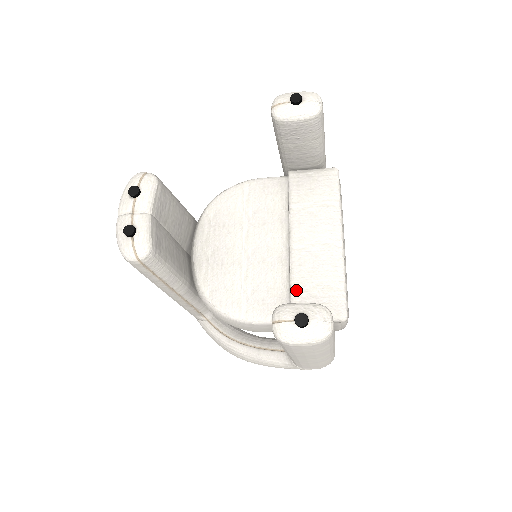
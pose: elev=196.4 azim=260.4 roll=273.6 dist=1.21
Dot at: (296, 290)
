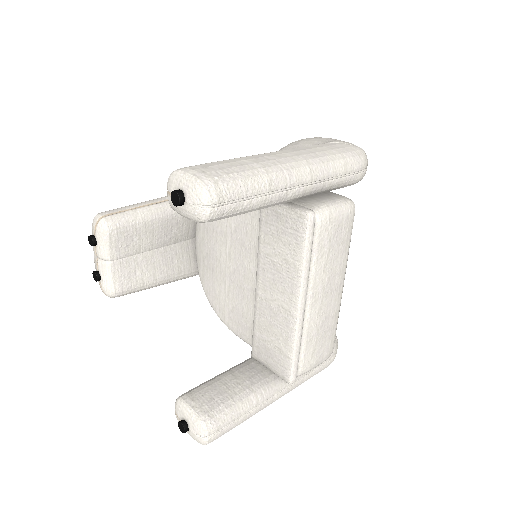
Dot at: (255, 335)
